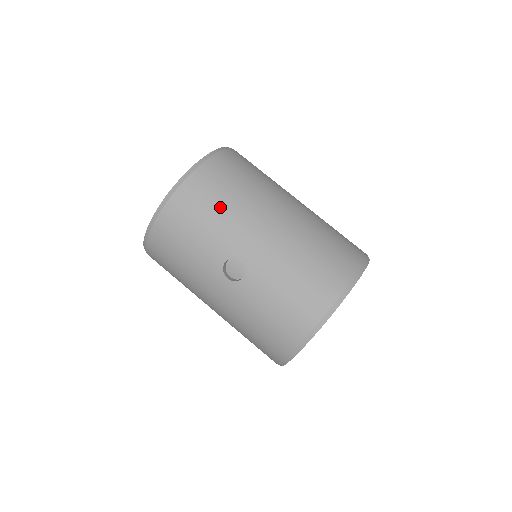
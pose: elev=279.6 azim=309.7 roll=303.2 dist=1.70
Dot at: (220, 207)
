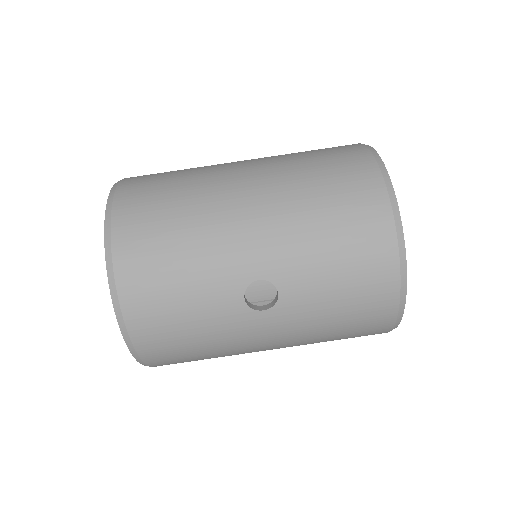
Dot at: (179, 250)
